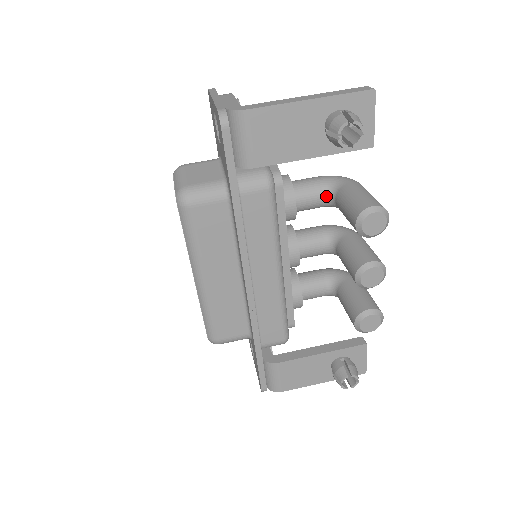
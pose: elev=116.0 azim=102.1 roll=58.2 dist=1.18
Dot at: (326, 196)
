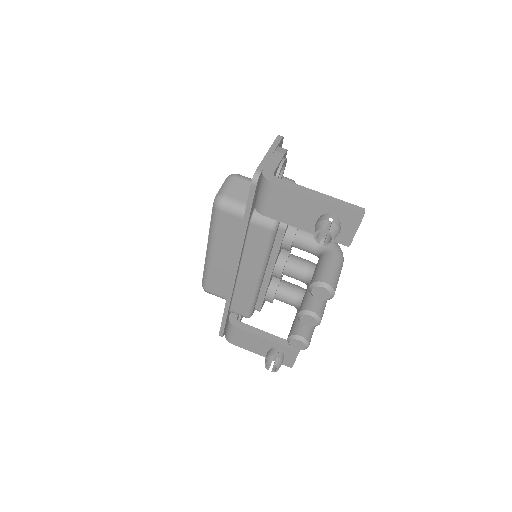
Dot at: (316, 250)
